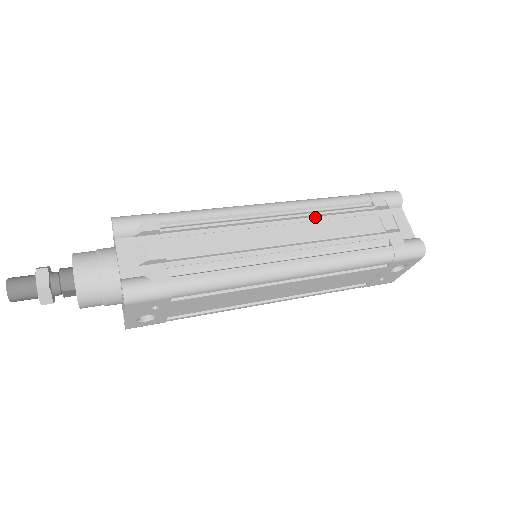
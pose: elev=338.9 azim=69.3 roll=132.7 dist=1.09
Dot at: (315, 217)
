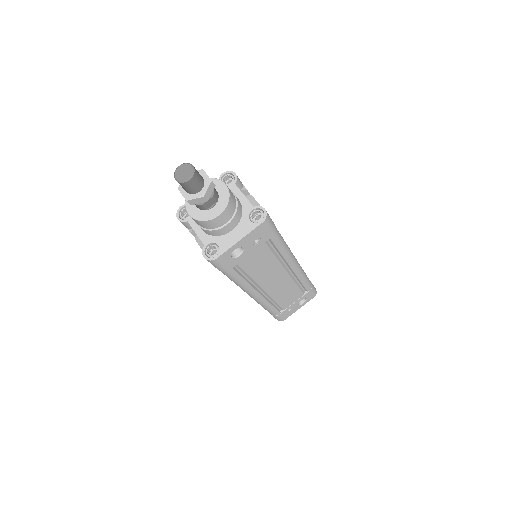
Dot at: occluded
